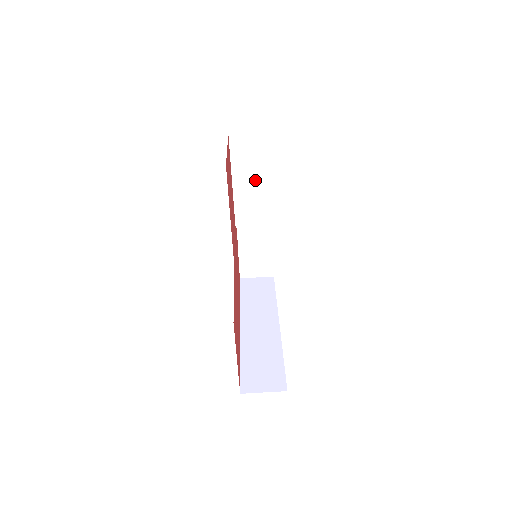
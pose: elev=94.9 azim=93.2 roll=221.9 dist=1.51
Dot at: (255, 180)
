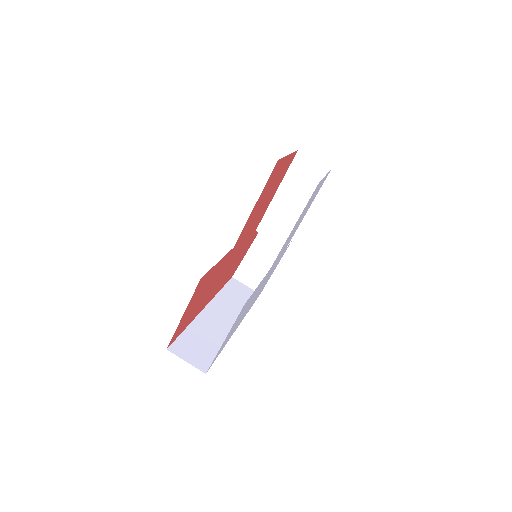
Dot at: (296, 201)
